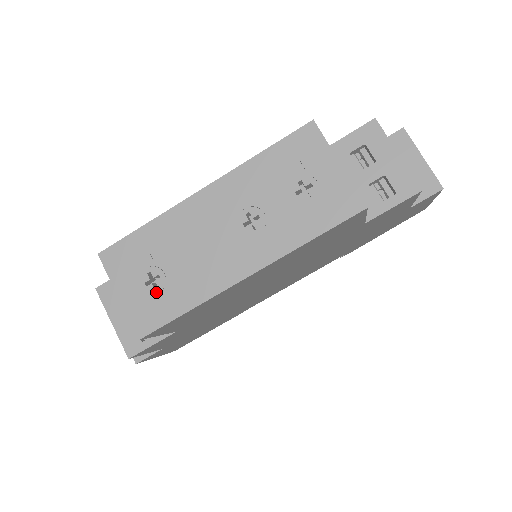
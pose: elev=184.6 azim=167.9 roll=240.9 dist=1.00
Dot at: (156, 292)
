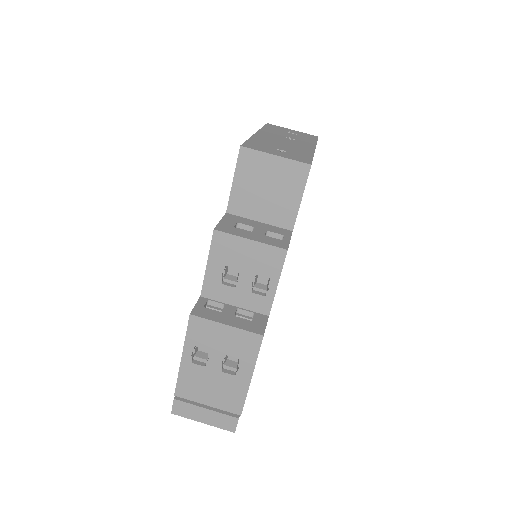
Dot at: (290, 153)
